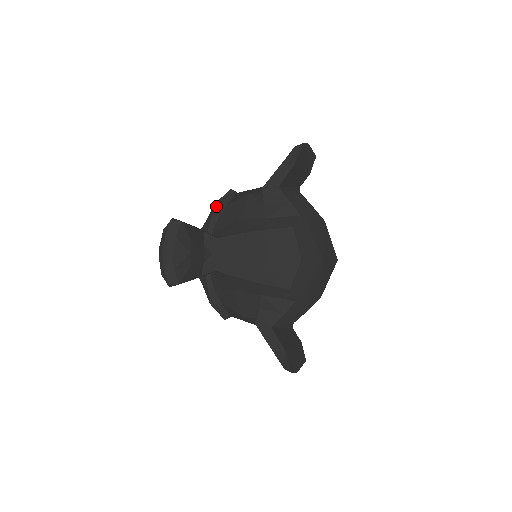
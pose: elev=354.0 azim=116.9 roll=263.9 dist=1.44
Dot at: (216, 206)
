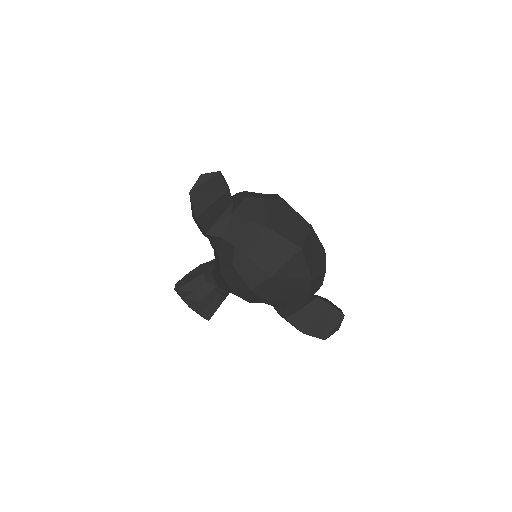
Dot at: occluded
